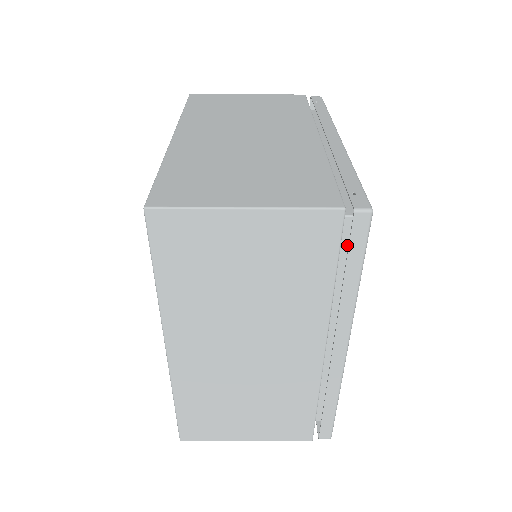
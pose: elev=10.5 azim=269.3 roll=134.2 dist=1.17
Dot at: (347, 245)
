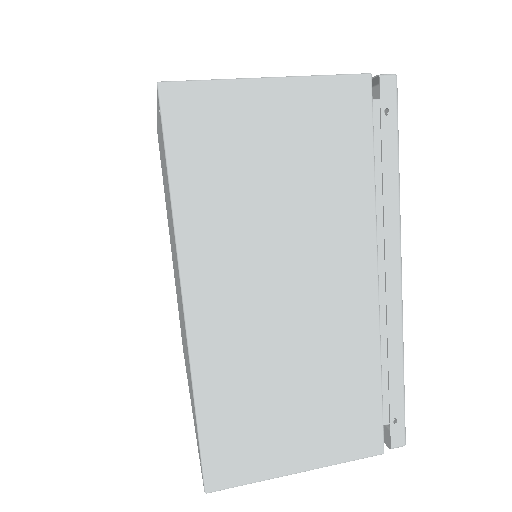
Dot at: occluded
